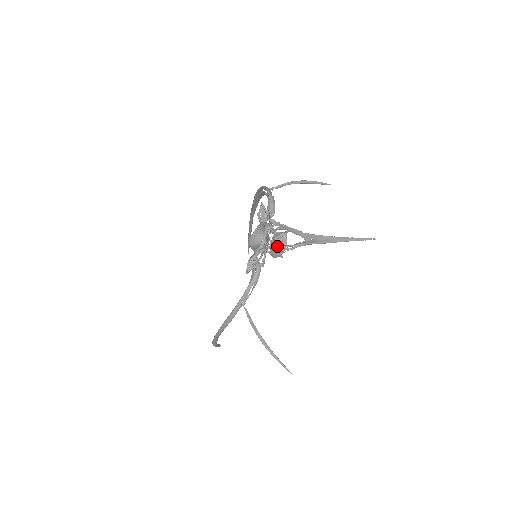
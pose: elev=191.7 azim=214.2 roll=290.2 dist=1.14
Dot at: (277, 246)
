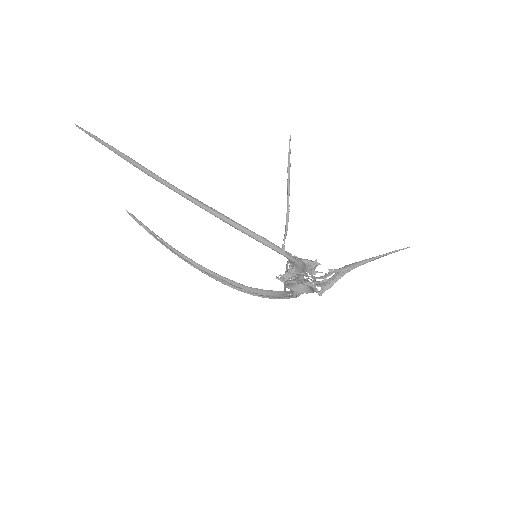
Dot at: occluded
